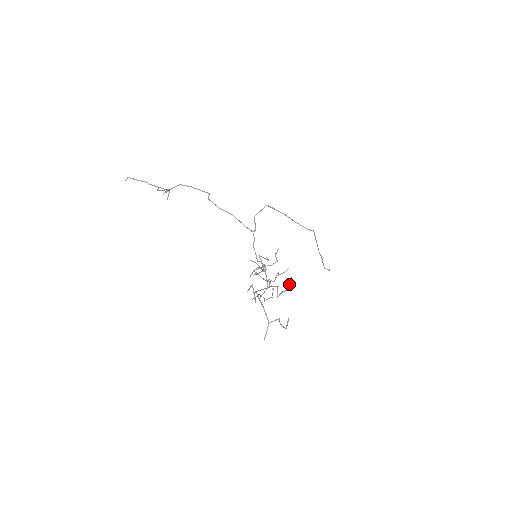
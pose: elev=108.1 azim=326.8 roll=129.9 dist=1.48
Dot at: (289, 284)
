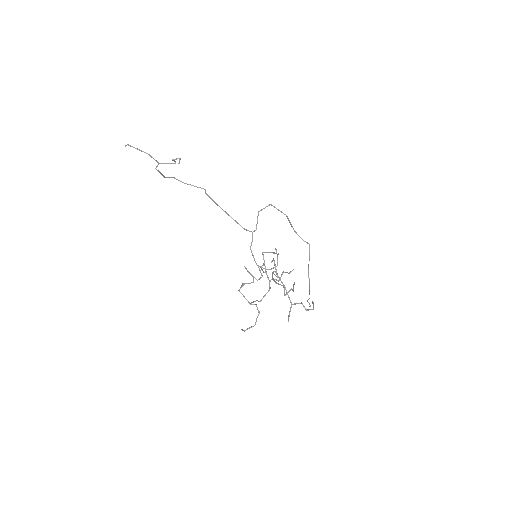
Dot at: occluded
